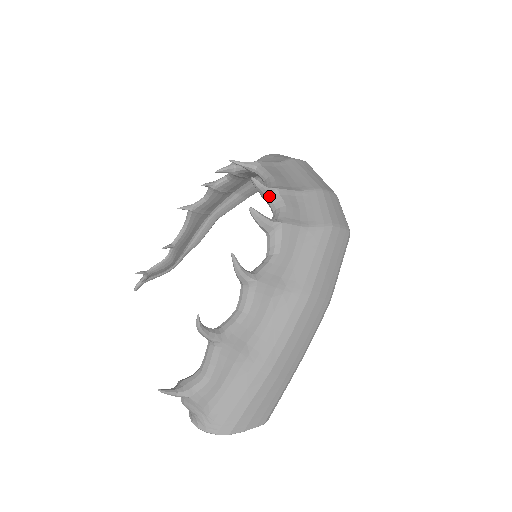
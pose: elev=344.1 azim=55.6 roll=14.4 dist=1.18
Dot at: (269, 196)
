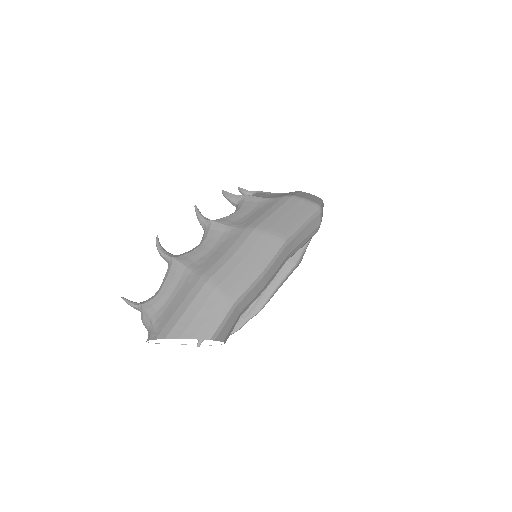
Dot at: occluded
